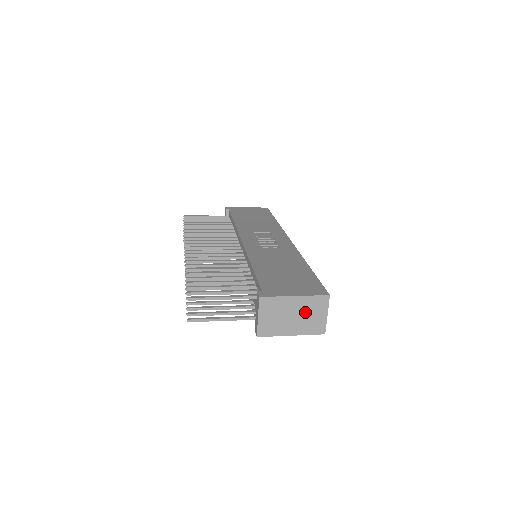
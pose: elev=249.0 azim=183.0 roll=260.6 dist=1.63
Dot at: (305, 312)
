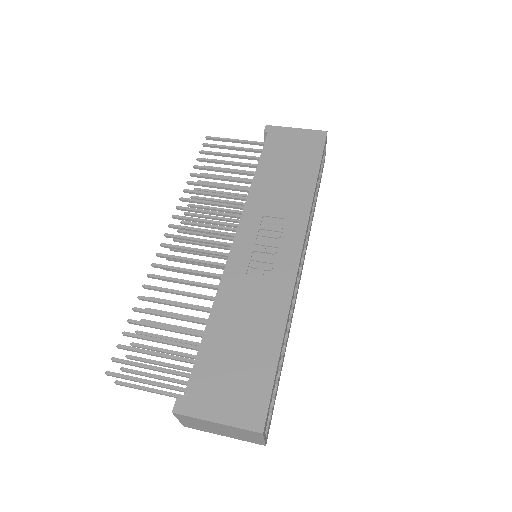
Dot at: (234, 432)
